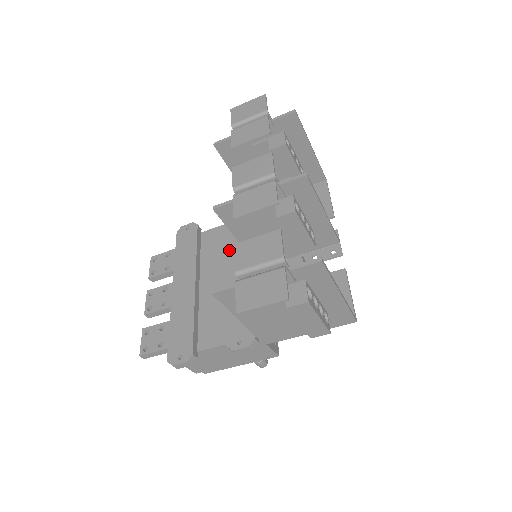
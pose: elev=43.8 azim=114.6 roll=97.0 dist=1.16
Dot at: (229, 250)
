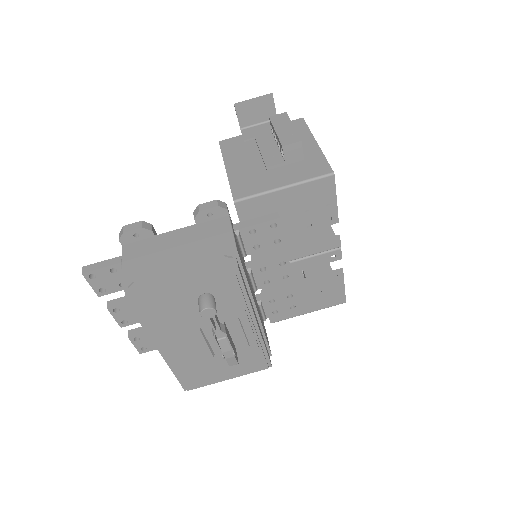
Dot at: occluded
